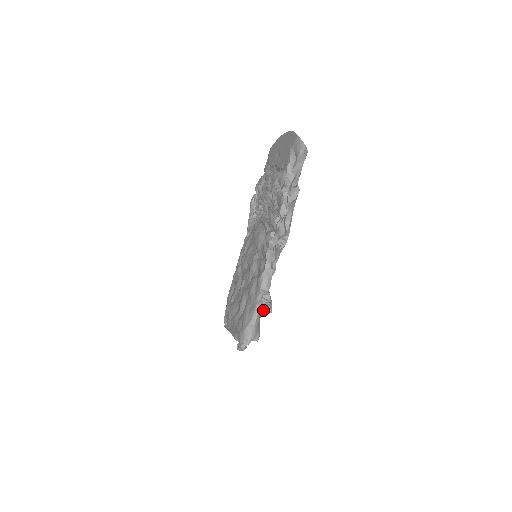
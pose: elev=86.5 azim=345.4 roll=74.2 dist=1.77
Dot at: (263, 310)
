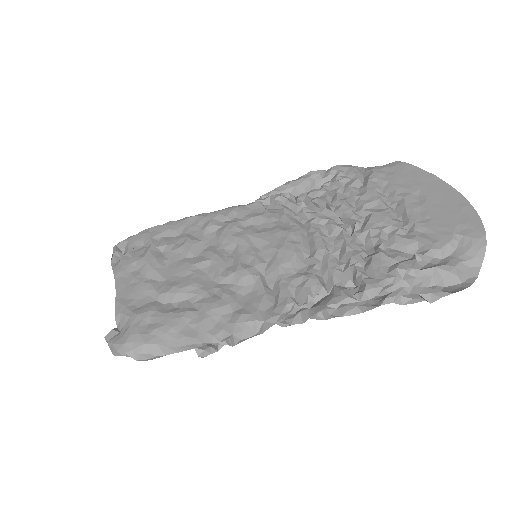
Dot at: occluded
